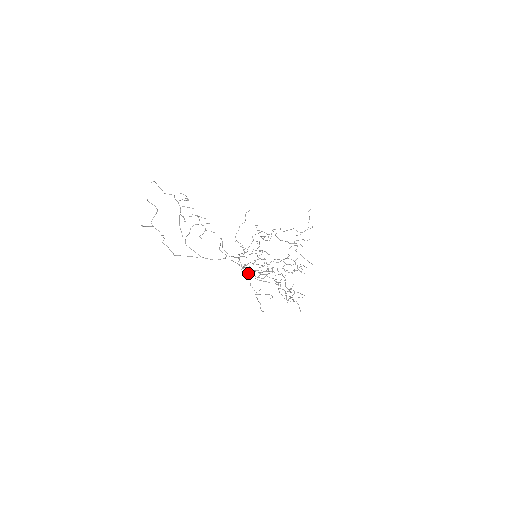
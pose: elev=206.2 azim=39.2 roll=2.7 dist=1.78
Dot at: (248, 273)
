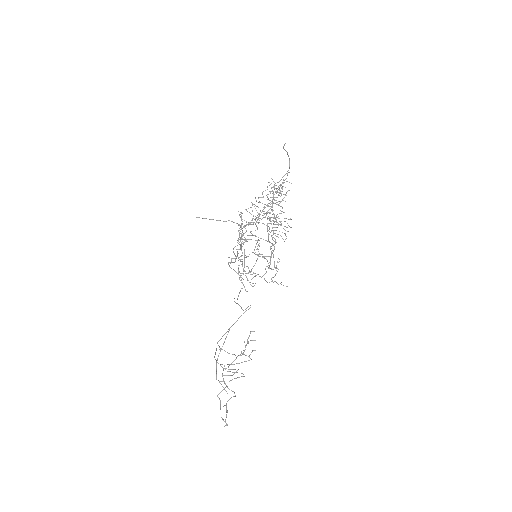
Dot at: occluded
